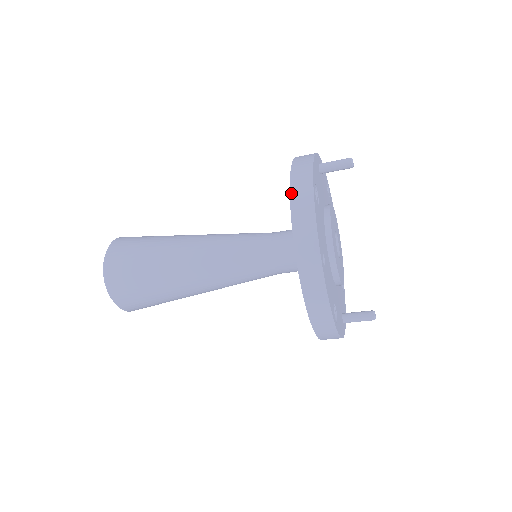
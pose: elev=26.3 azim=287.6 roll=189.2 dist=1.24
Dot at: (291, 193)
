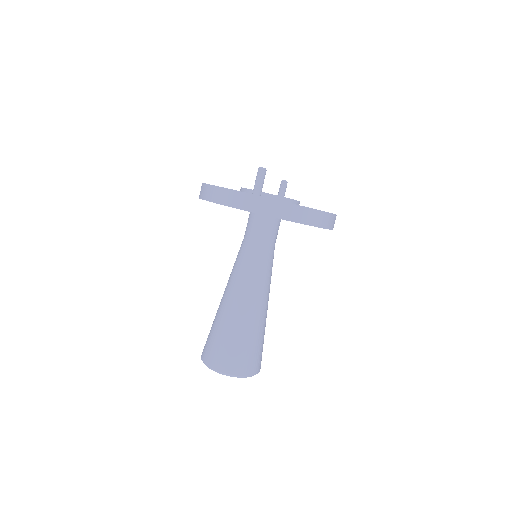
Dot at: occluded
